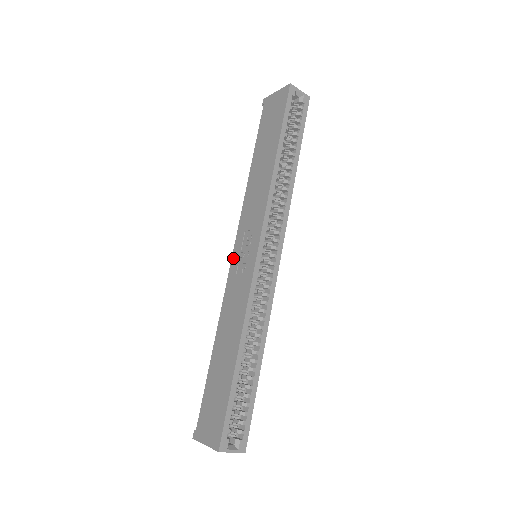
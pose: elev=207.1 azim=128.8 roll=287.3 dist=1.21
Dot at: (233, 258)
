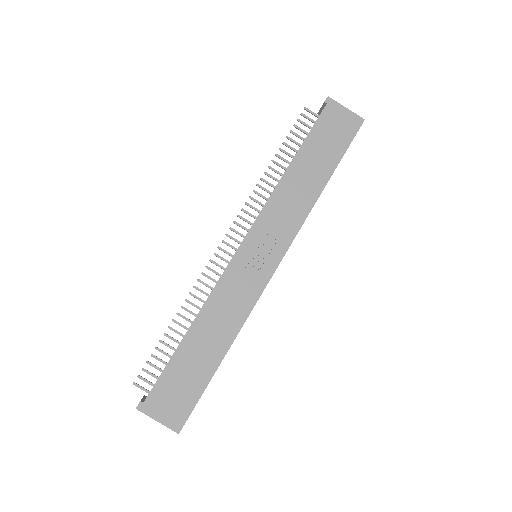
Dot at: (241, 250)
